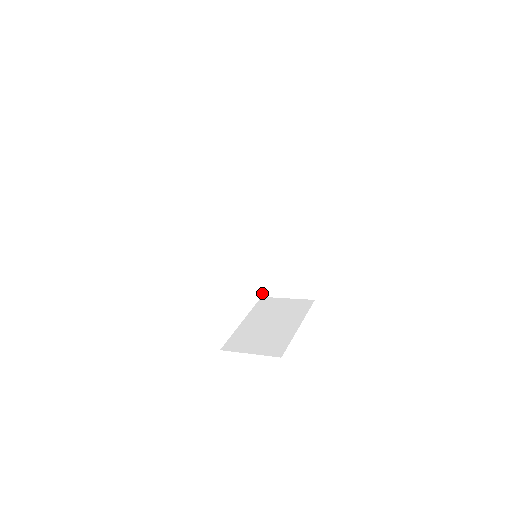
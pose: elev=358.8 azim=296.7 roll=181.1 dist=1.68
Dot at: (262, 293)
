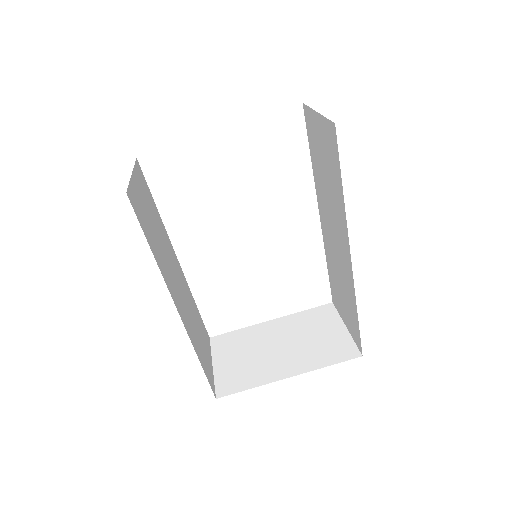
Dot at: (333, 298)
